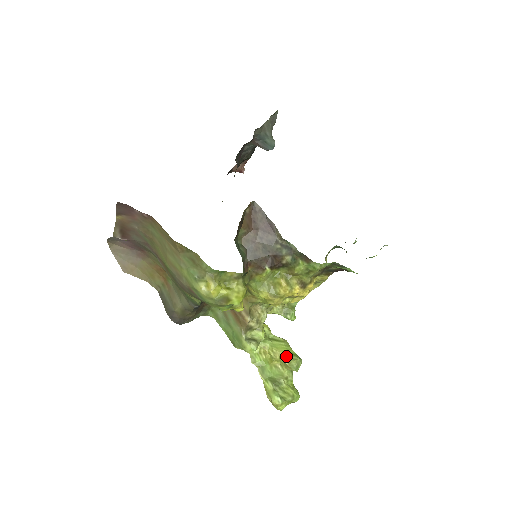
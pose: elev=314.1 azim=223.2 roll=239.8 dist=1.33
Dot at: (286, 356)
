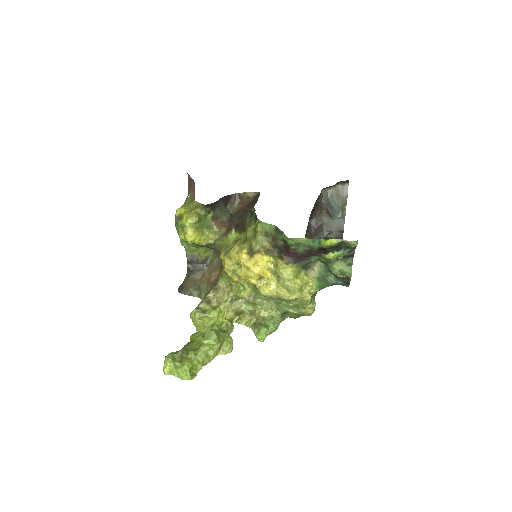
Dot at: occluded
